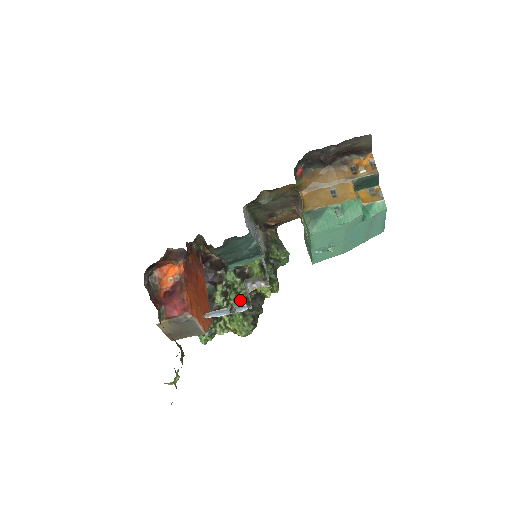
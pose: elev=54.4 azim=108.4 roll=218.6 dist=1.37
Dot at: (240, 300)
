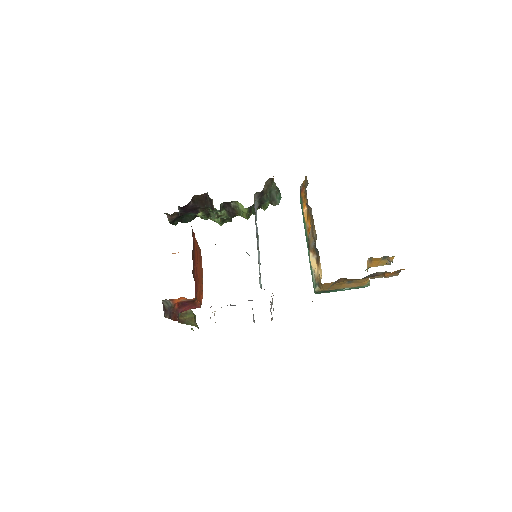
Dot at: occluded
